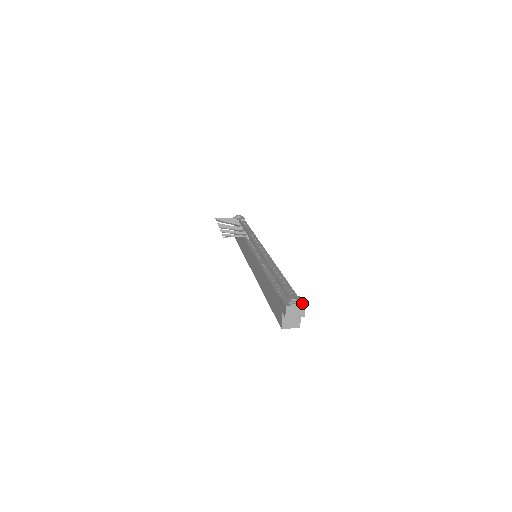
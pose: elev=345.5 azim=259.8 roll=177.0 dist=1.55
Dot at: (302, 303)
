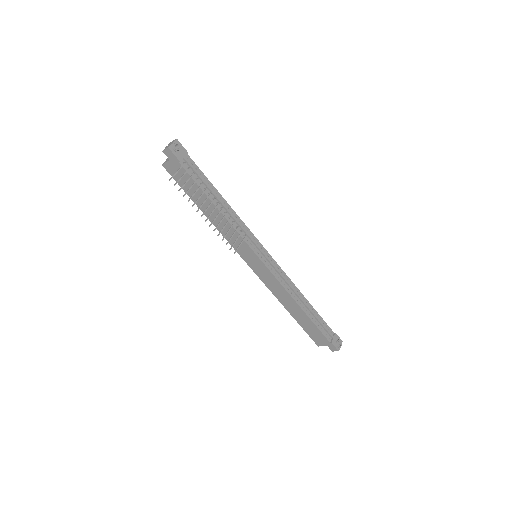
Dot at: (341, 341)
